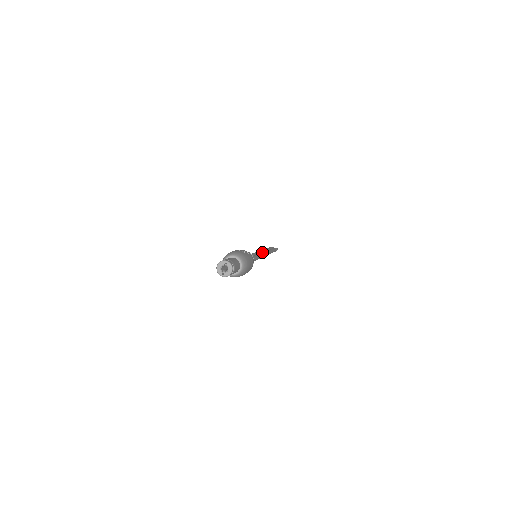
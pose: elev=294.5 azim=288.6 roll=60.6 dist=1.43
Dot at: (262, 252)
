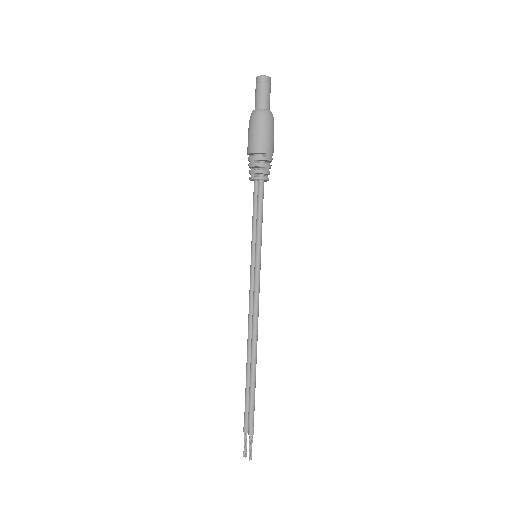
Dot at: (257, 295)
